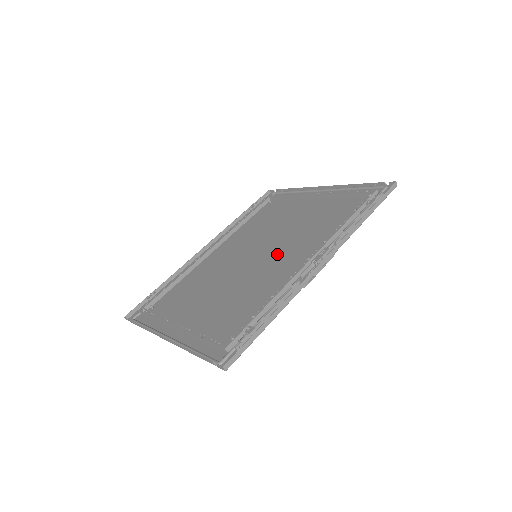
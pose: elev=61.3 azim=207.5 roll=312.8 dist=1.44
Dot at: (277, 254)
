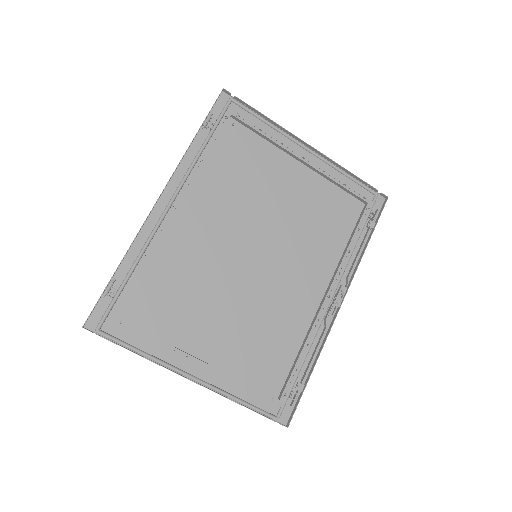
Dot at: (284, 264)
